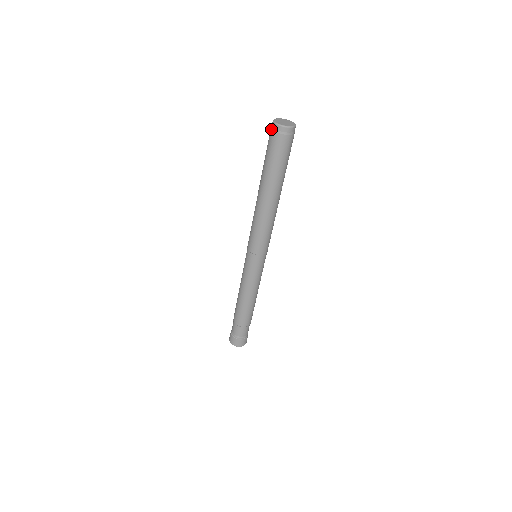
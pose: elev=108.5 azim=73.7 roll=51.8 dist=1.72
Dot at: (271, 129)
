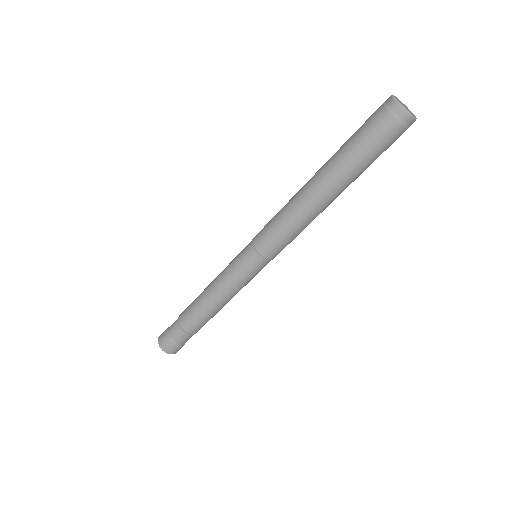
Dot at: (387, 109)
